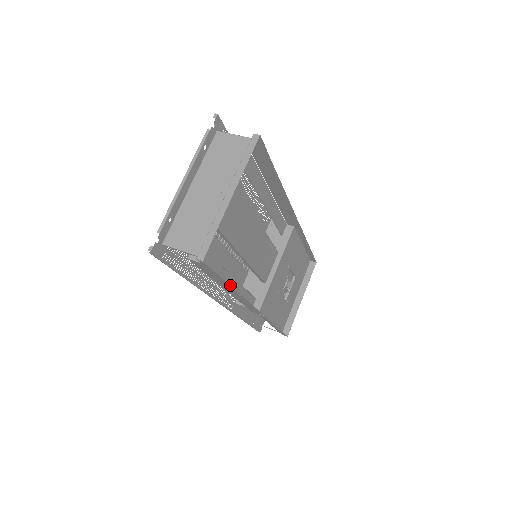
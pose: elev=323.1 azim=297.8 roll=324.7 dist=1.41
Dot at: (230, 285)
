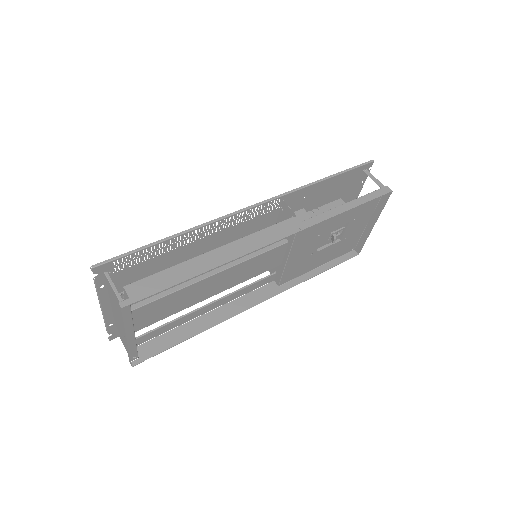
Dot at: (189, 338)
